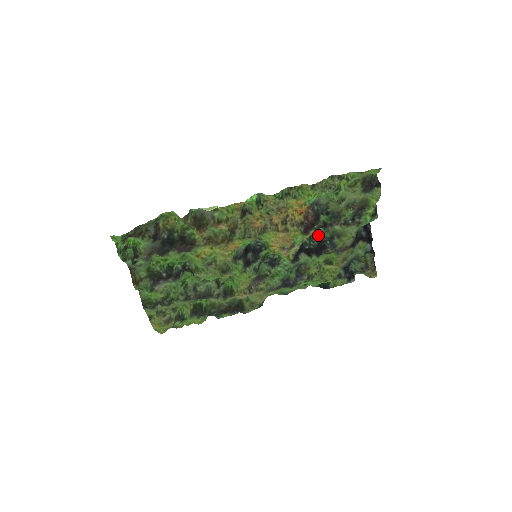
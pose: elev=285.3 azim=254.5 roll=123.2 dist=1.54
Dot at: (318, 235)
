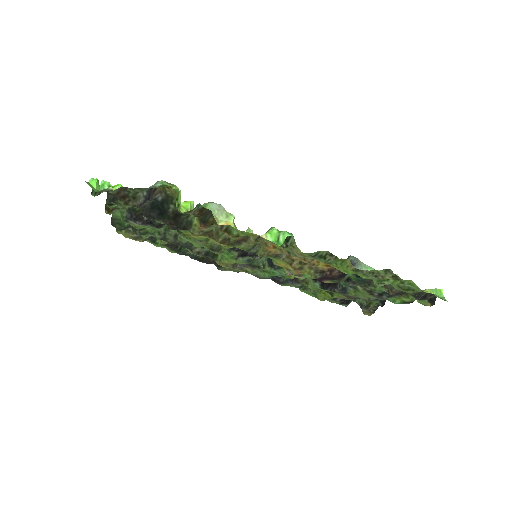
Dot at: occluded
